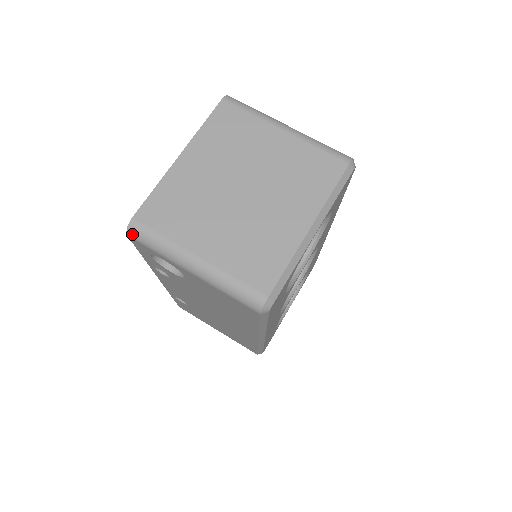
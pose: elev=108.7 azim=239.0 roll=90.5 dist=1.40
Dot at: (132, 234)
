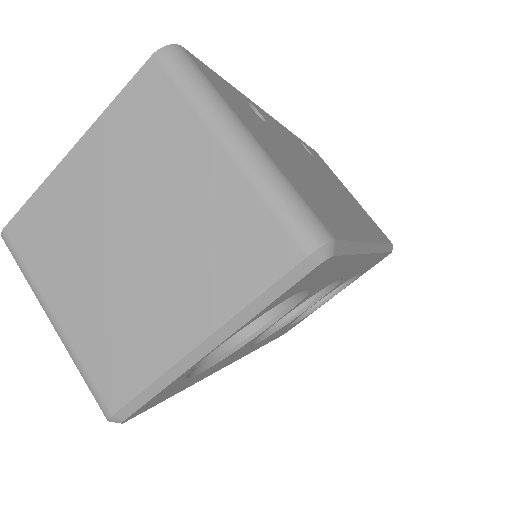
Dot at: (8, 246)
